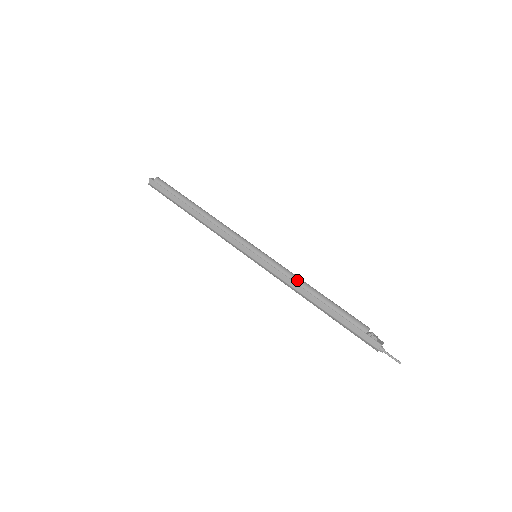
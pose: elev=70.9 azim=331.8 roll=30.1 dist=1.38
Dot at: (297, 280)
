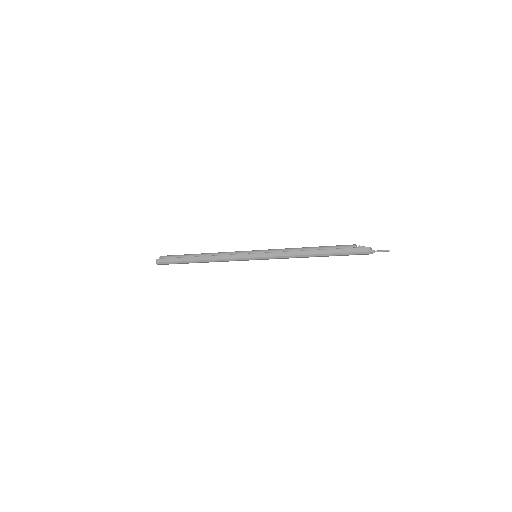
Dot at: (292, 249)
